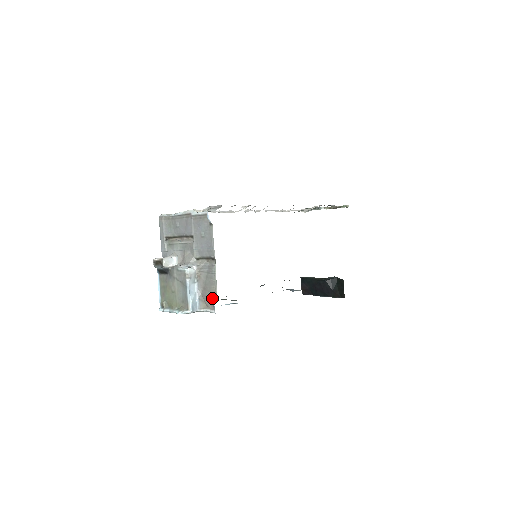
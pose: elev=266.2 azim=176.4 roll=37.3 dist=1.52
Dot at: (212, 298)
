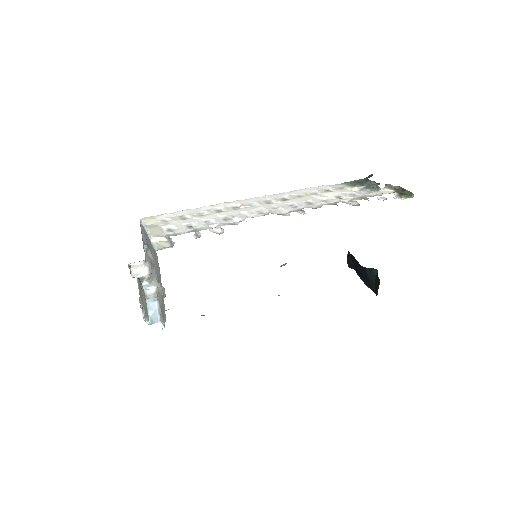
Dot at: (163, 323)
